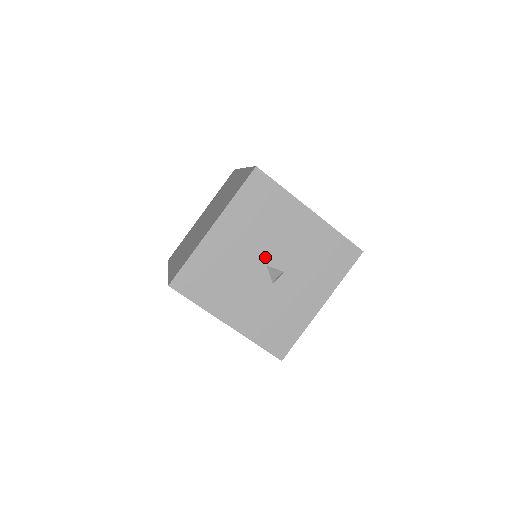
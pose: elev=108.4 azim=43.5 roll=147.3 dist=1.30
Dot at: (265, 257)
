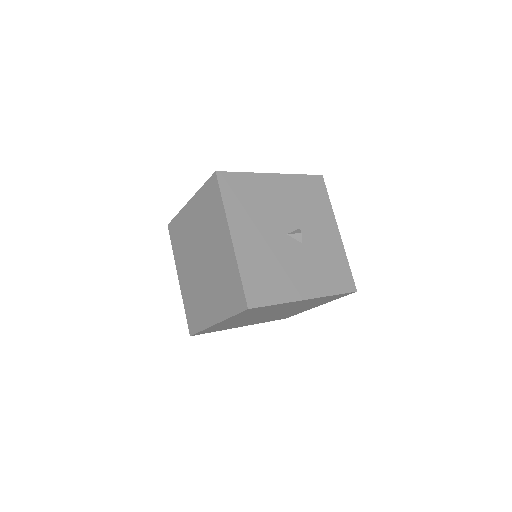
Dot at: (280, 229)
